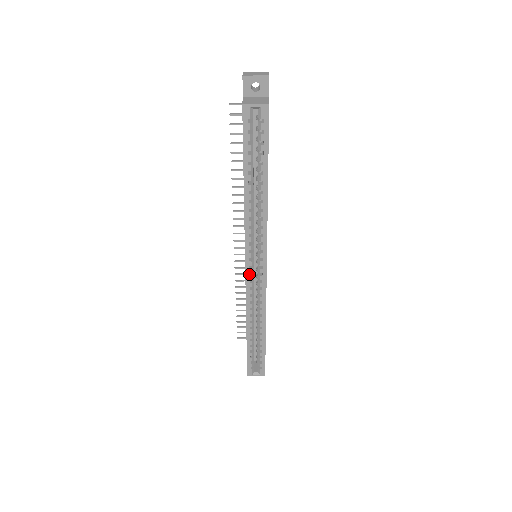
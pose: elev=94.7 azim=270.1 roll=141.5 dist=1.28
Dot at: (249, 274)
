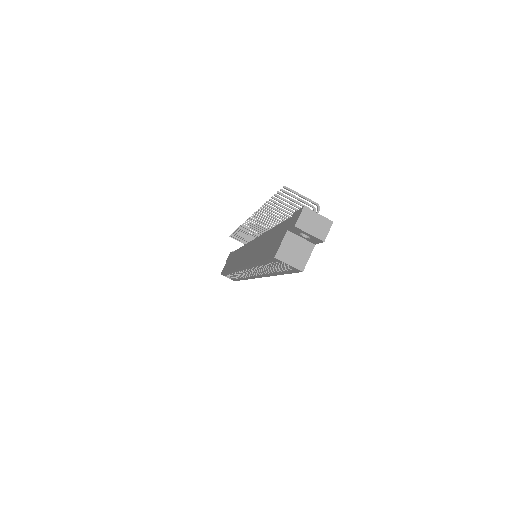
Dot at: (240, 271)
